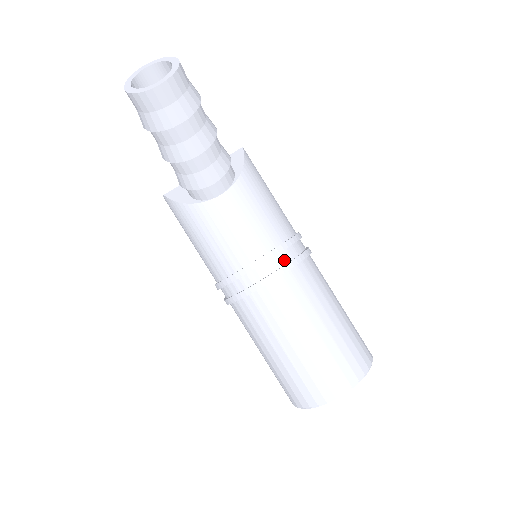
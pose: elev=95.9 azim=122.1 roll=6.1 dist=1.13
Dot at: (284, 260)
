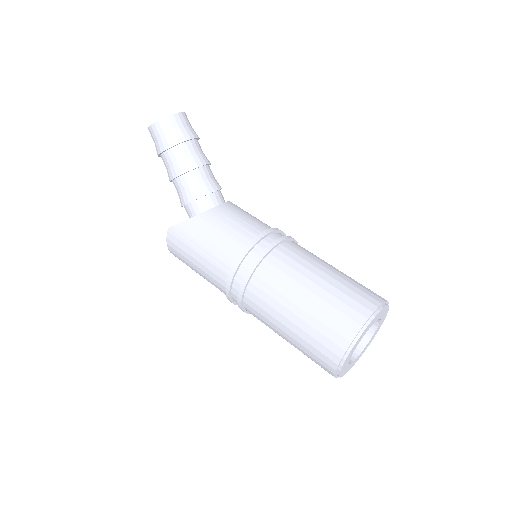
Dot at: occluded
